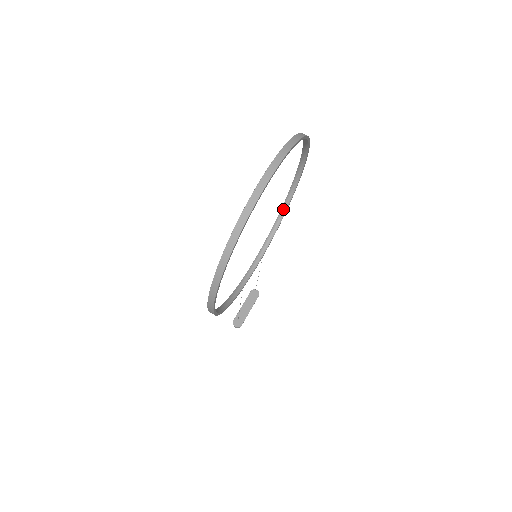
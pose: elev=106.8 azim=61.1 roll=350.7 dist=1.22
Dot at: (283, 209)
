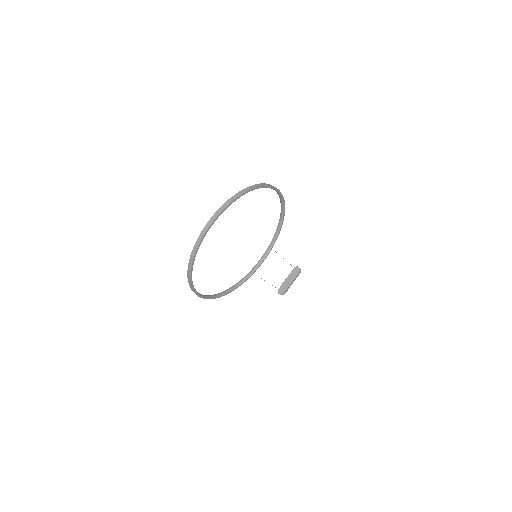
Dot at: (280, 221)
